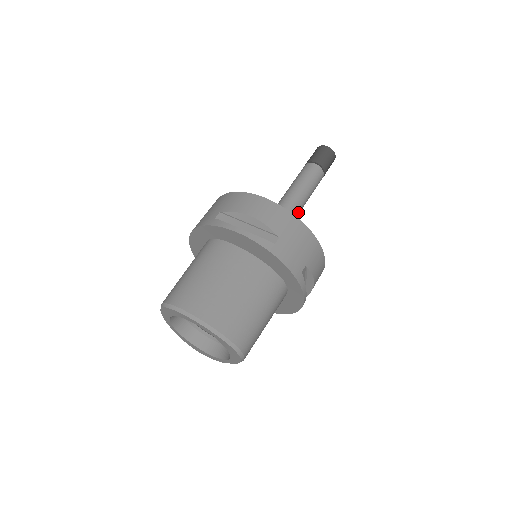
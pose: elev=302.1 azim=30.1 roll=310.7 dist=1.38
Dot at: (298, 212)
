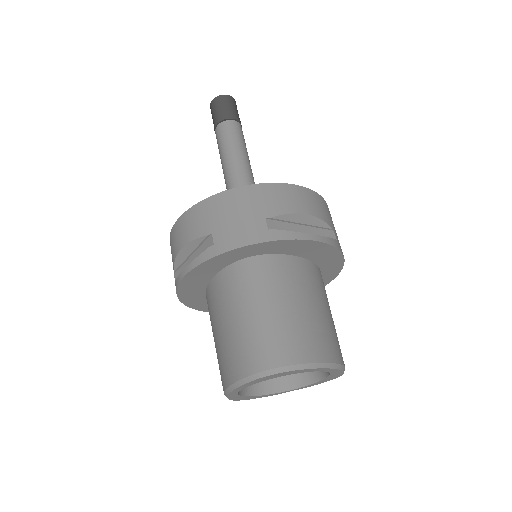
Dot at: occluded
